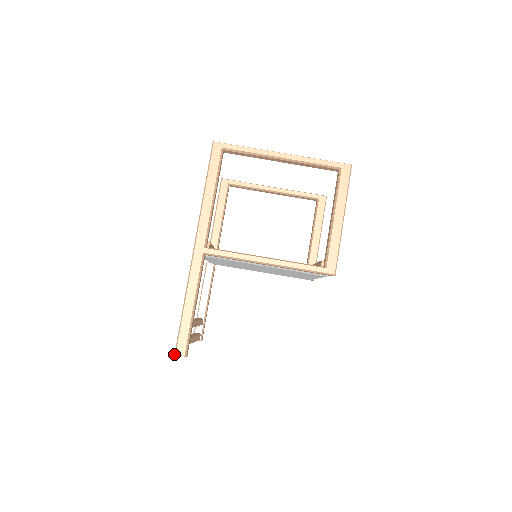
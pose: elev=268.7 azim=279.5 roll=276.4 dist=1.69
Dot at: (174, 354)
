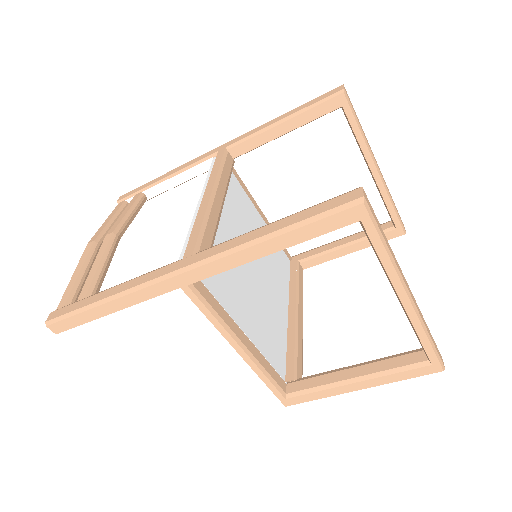
Dot at: (45, 321)
